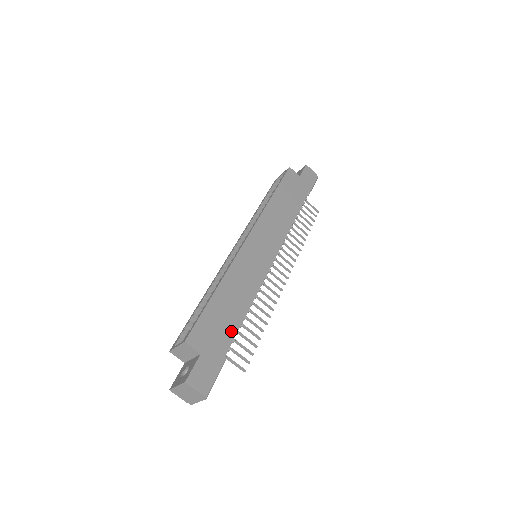
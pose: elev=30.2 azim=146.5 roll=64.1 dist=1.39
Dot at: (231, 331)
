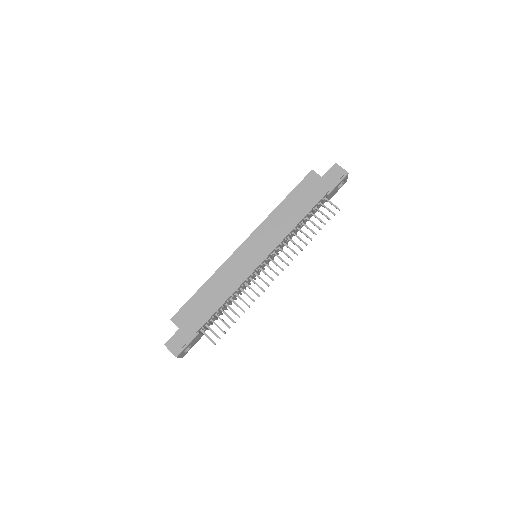
Dot at: (206, 316)
